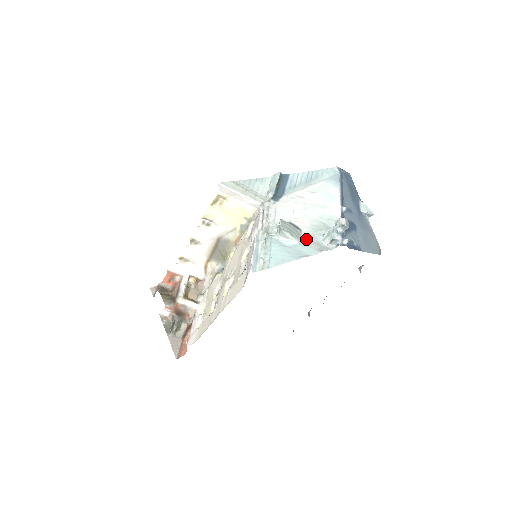
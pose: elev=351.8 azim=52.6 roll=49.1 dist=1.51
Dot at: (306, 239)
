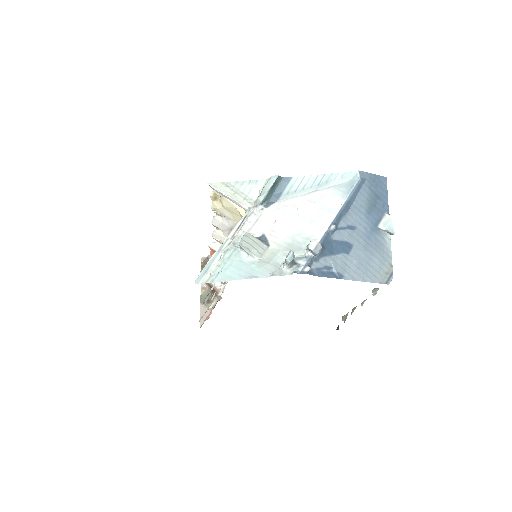
Dot at: (267, 257)
